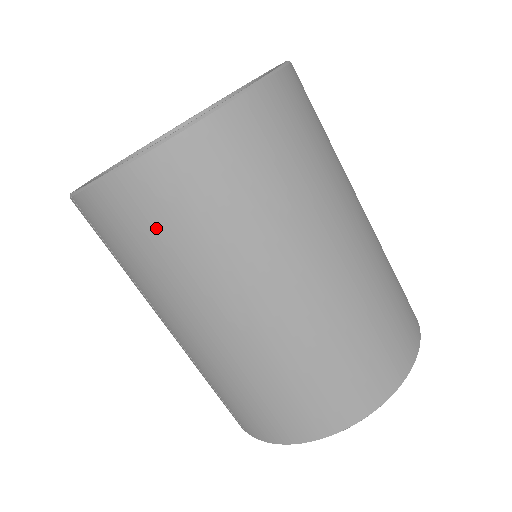
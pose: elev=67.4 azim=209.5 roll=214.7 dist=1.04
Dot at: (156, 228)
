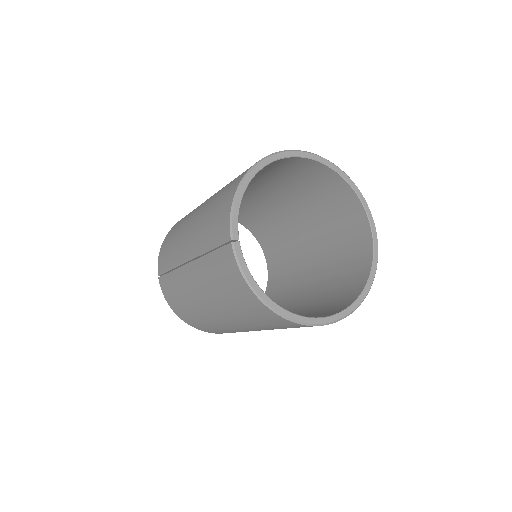
Dot at: (241, 304)
